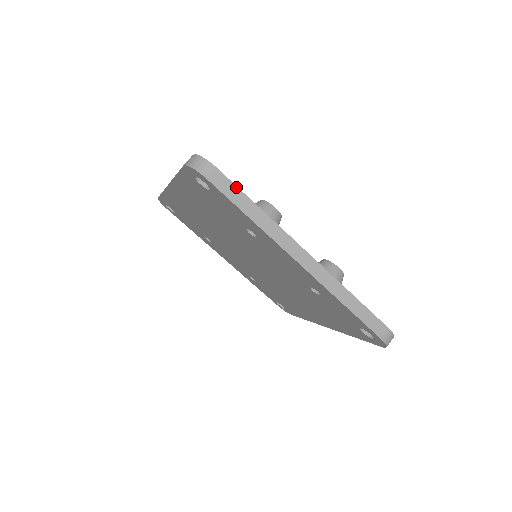
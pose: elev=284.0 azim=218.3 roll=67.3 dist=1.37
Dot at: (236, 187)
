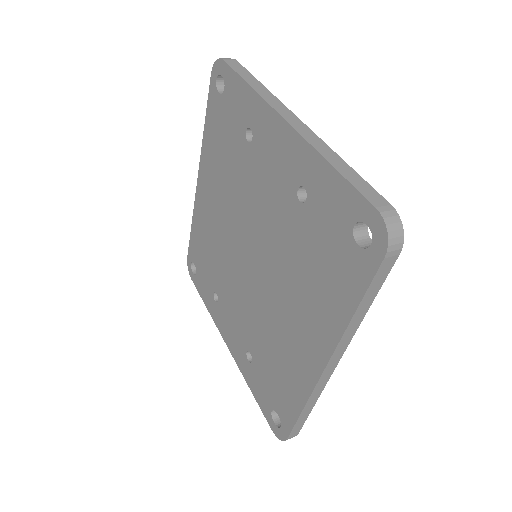
Dot at: (247, 71)
